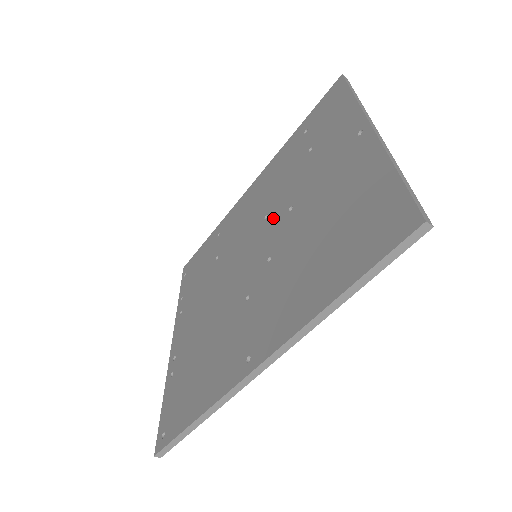
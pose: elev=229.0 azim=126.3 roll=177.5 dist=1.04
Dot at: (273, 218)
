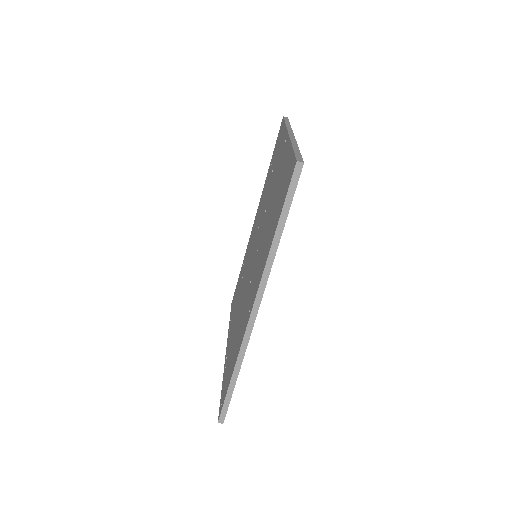
Dot at: (260, 225)
